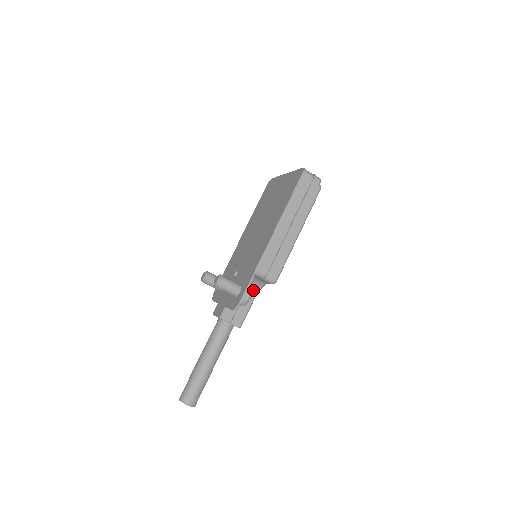
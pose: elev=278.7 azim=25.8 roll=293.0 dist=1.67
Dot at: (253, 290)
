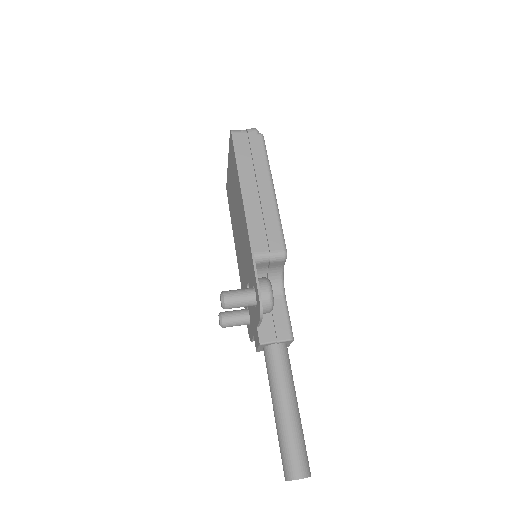
Dot at: (269, 282)
